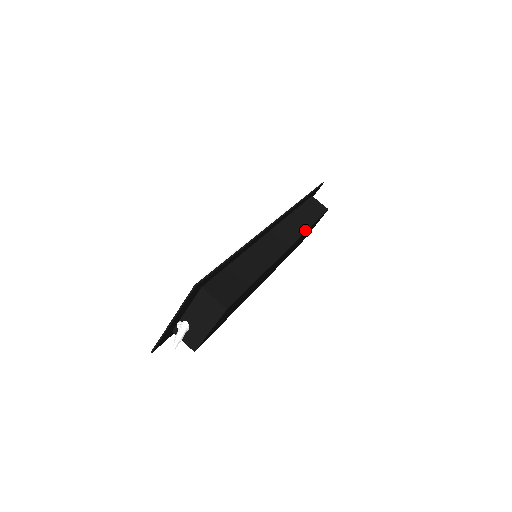
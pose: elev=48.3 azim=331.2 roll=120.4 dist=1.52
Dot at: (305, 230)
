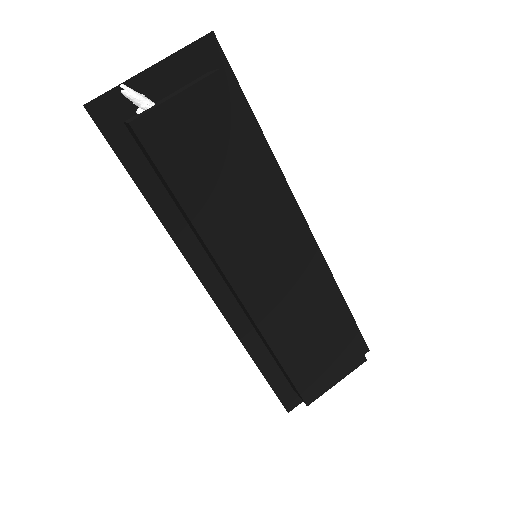
Dot at: (331, 290)
